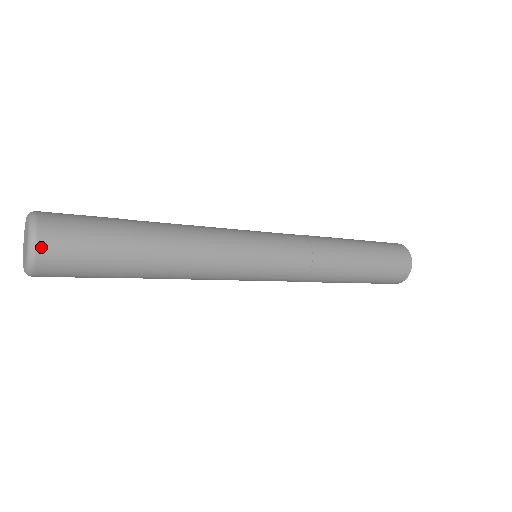
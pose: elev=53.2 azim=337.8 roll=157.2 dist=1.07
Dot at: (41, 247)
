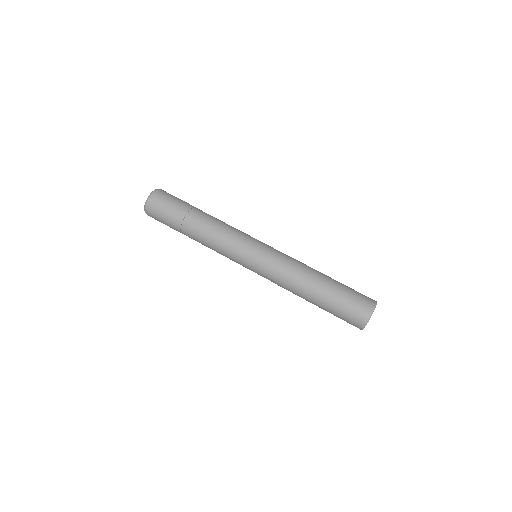
Dot at: (148, 206)
